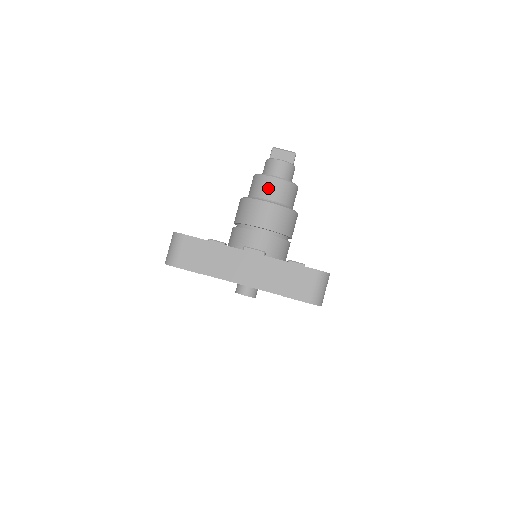
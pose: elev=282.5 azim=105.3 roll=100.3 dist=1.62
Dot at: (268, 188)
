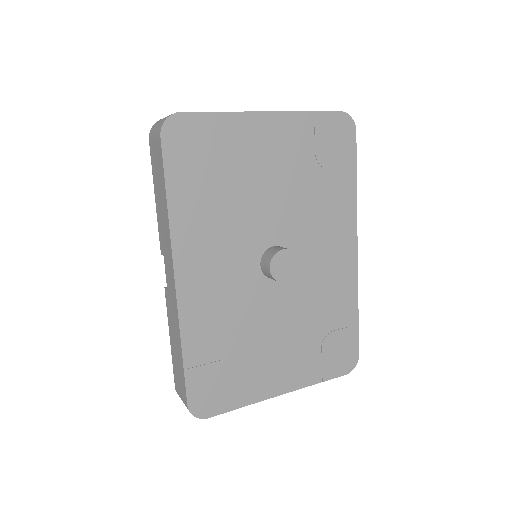
Dot at: occluded
